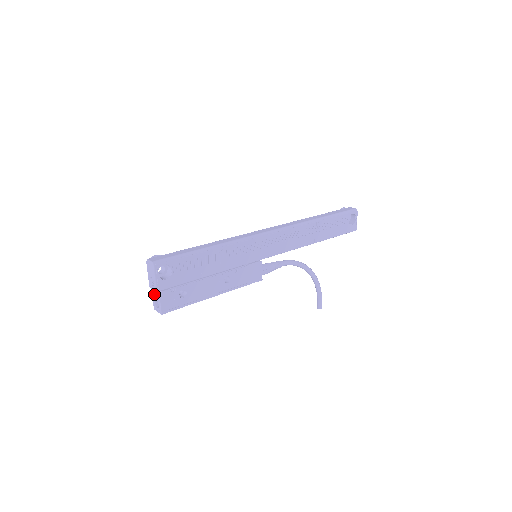
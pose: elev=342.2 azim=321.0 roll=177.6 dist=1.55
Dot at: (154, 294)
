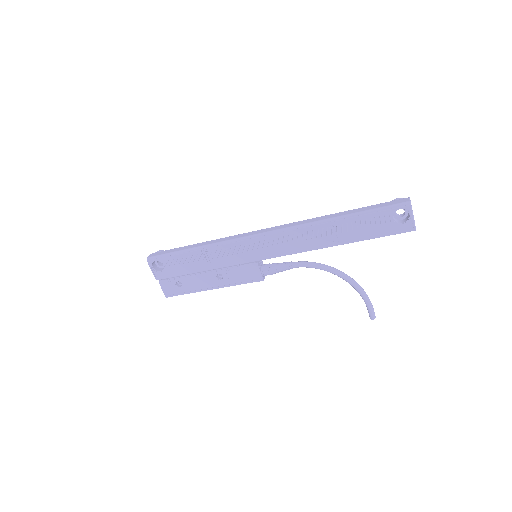
Dot at: occluded
